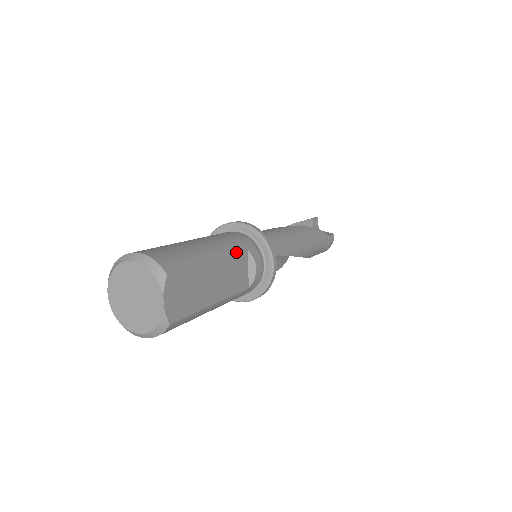
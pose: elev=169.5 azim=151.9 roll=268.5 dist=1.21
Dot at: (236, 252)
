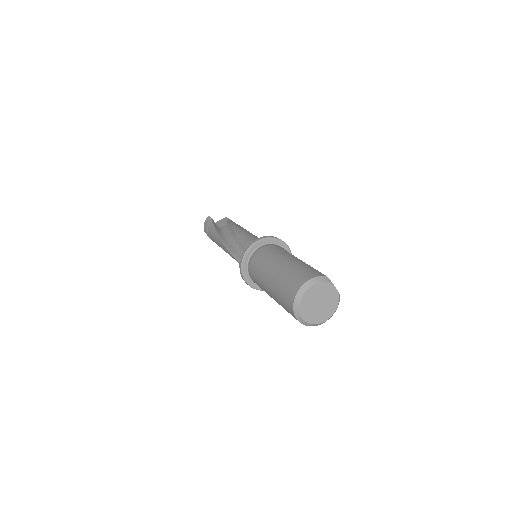
Dot at: (288, 252)
